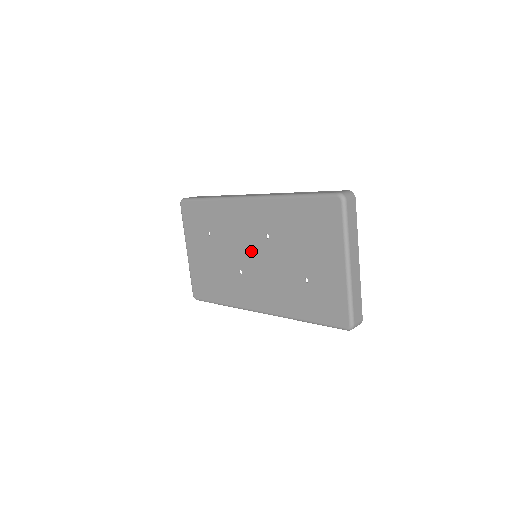
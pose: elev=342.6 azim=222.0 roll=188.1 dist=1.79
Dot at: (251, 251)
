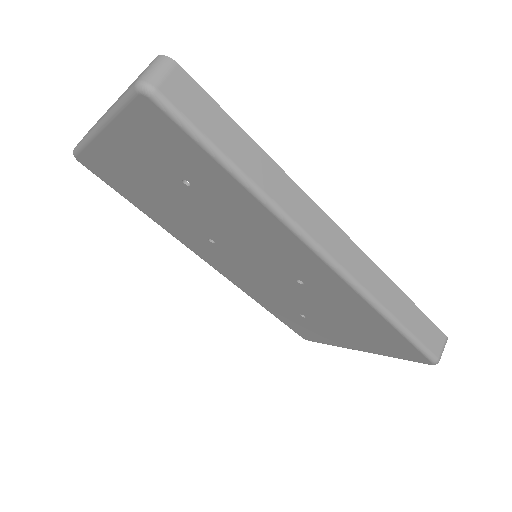
Dot at: (256, 259)
